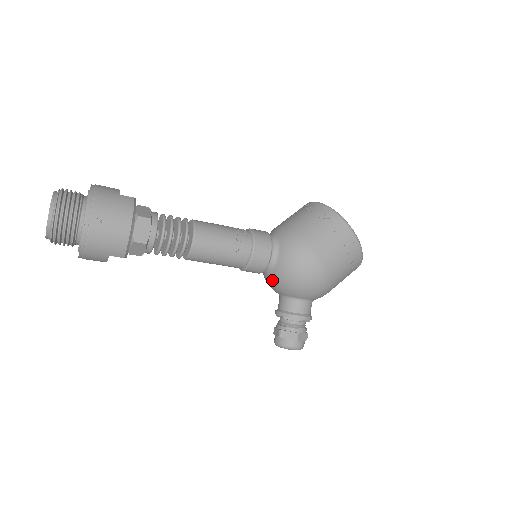
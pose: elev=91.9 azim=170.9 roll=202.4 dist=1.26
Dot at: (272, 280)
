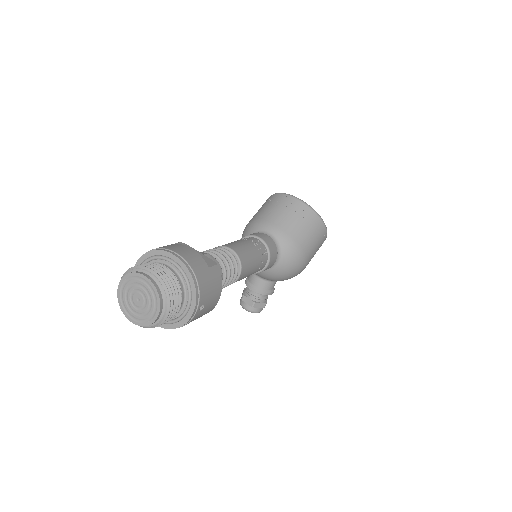
Dot at: (263, 272)
